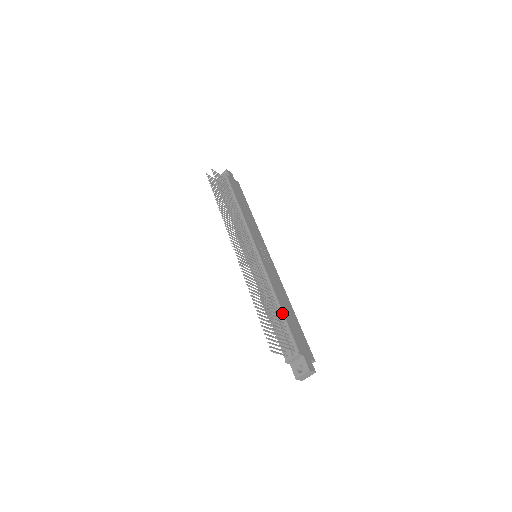
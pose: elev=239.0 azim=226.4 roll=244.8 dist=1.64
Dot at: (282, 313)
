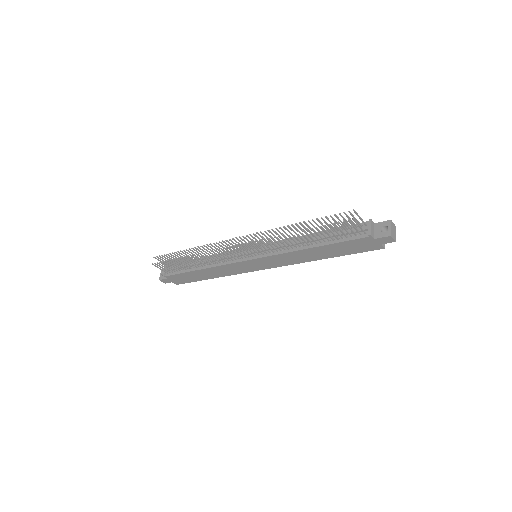
Dot at: occluded
